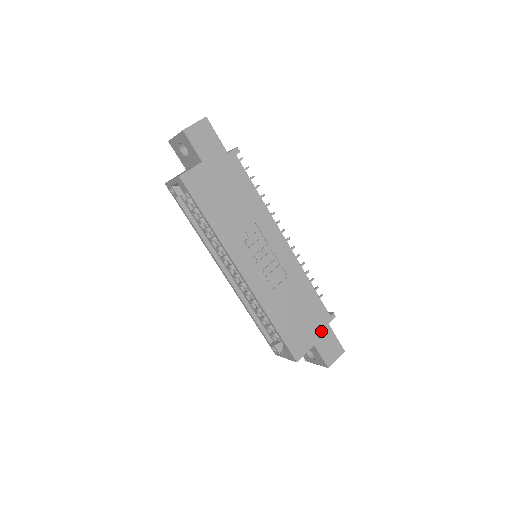
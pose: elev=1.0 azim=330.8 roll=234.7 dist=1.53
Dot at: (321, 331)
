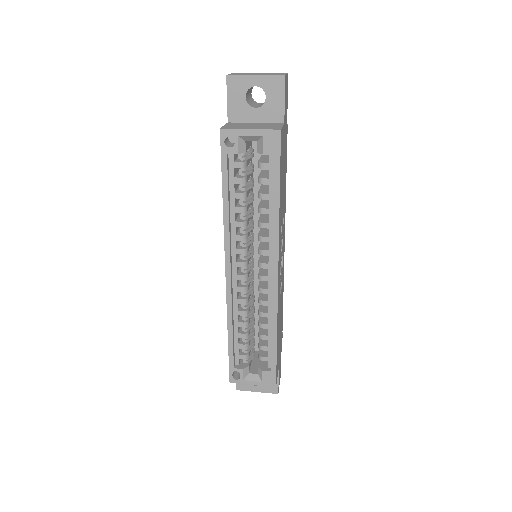
Dot at: (280, 351)
